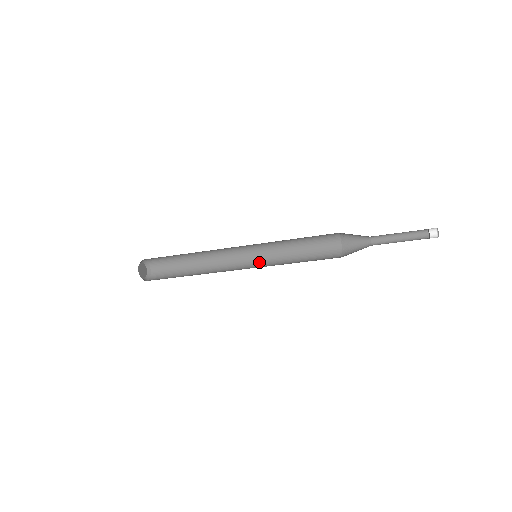
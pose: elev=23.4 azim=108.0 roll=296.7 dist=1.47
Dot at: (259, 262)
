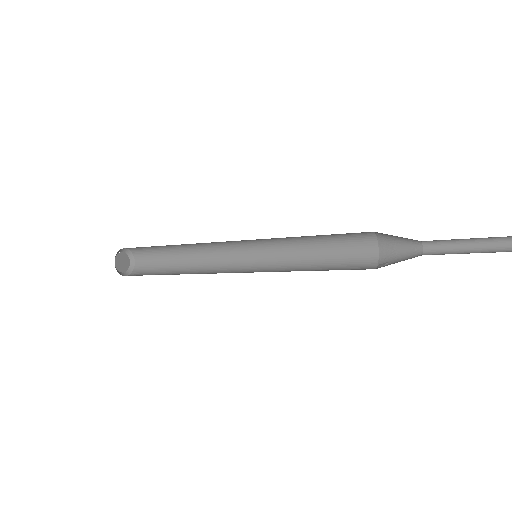
Dot at: (263, 254)
